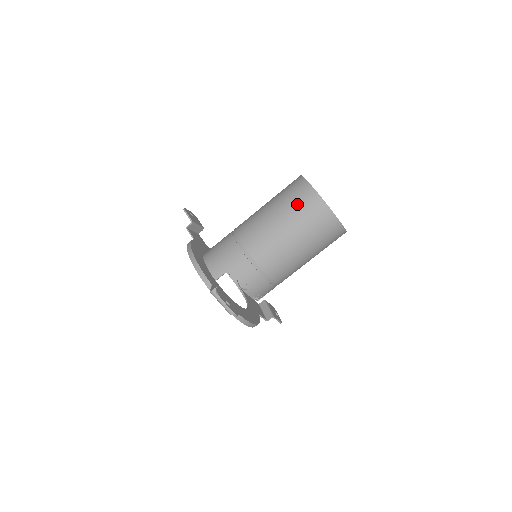
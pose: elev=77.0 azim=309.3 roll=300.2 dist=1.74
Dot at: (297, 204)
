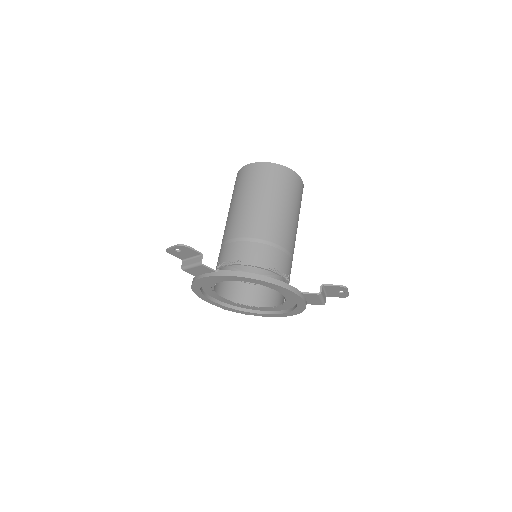
Dot at: occluded
